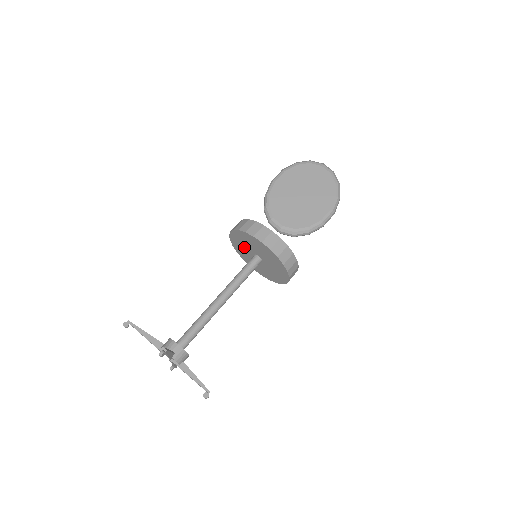
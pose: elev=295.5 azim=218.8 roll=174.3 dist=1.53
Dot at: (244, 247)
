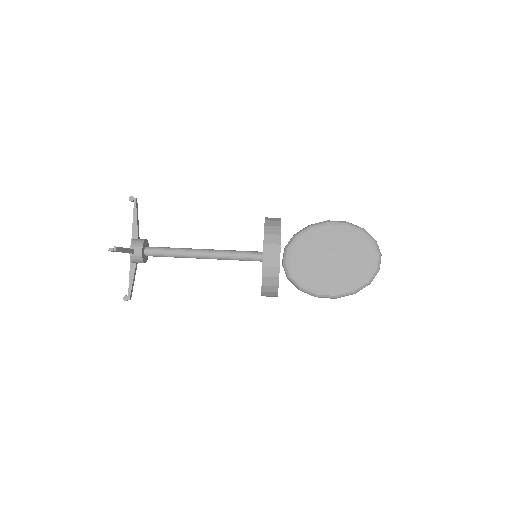
Dot at: occluded
